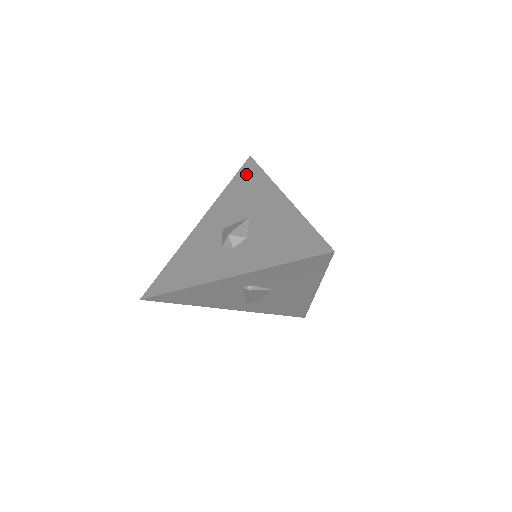
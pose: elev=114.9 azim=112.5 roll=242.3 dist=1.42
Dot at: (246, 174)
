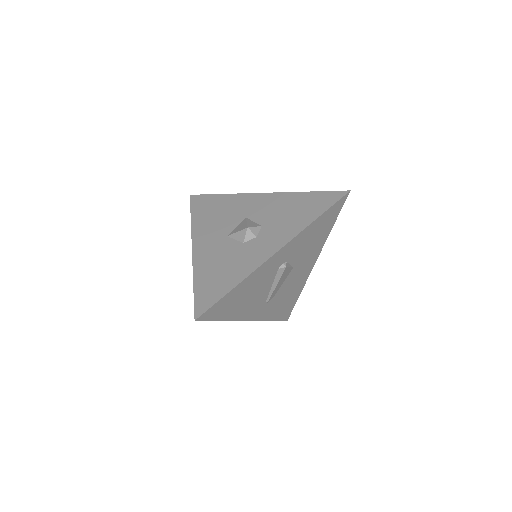
Dot at: (203, 203)
